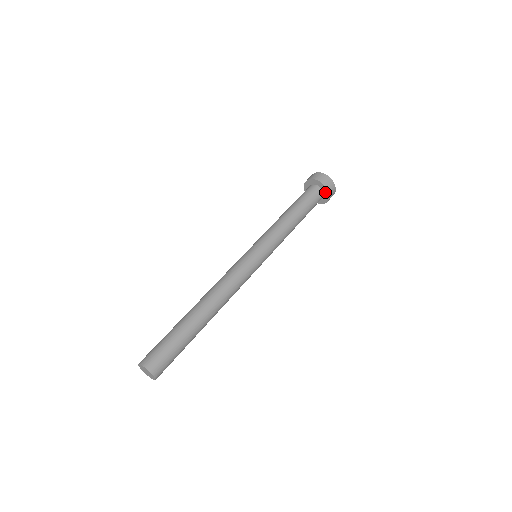
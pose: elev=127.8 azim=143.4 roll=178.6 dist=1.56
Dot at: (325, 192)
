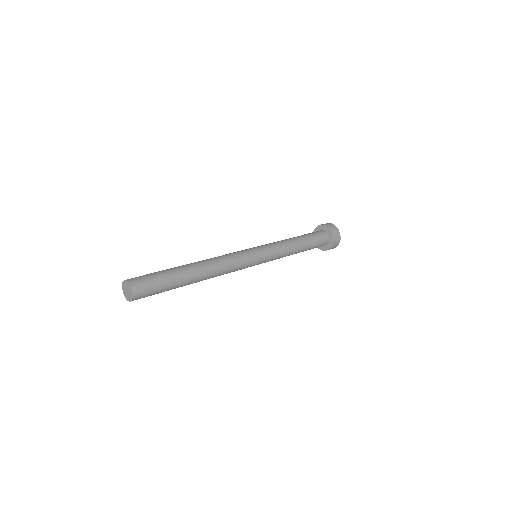
Dot at: (328, 232)
